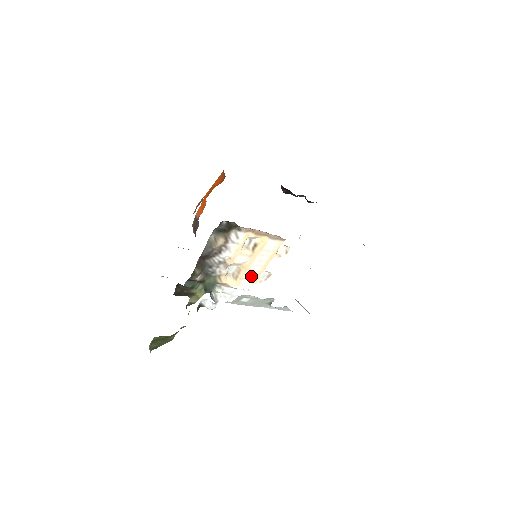
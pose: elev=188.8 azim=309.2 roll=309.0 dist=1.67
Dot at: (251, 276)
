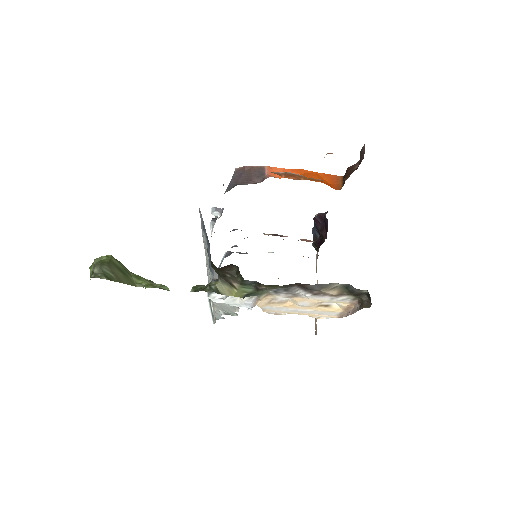
Dot at: (276, 309)
